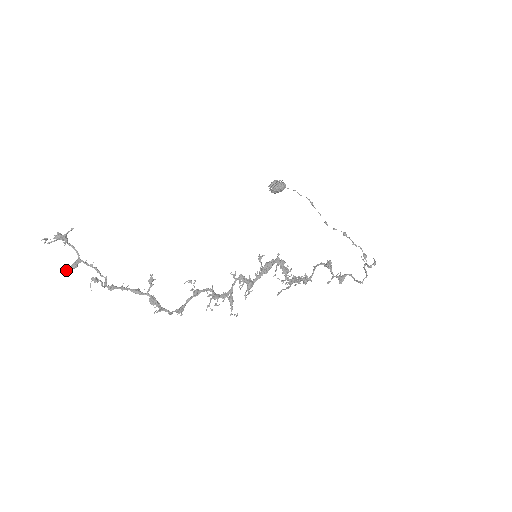
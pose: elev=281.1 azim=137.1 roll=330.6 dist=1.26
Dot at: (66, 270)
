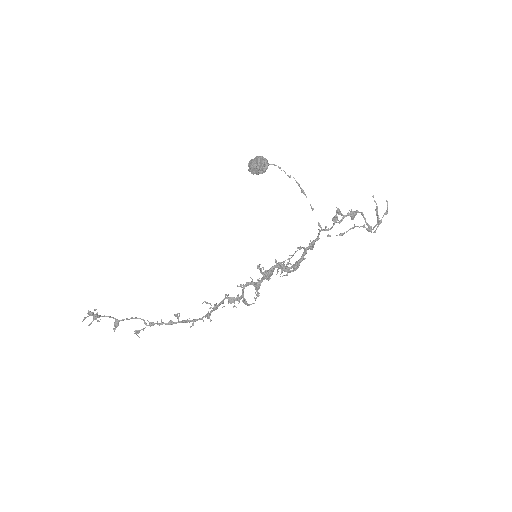
Dot at: (113, 329)
